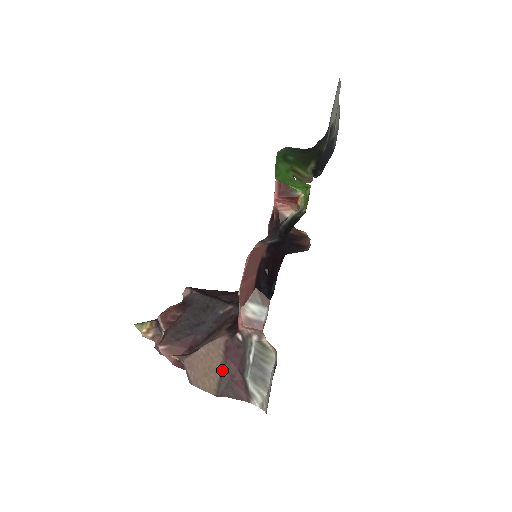
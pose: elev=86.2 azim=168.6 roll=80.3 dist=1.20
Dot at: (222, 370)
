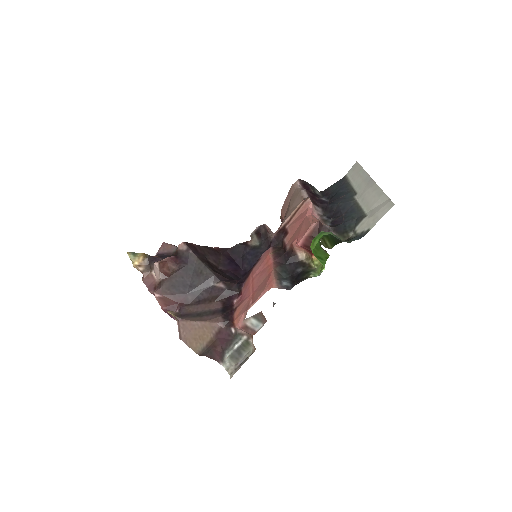
Dot at: (210, 342)
